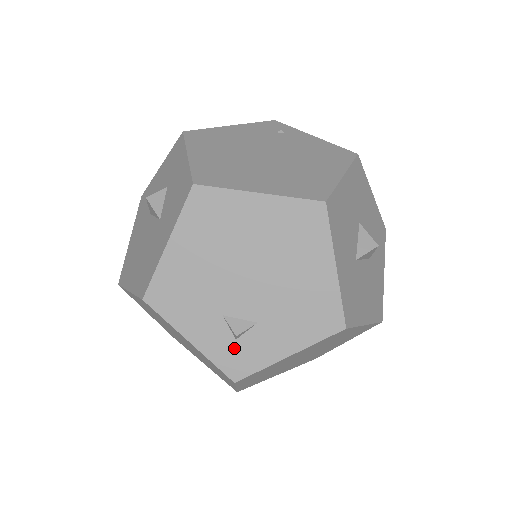
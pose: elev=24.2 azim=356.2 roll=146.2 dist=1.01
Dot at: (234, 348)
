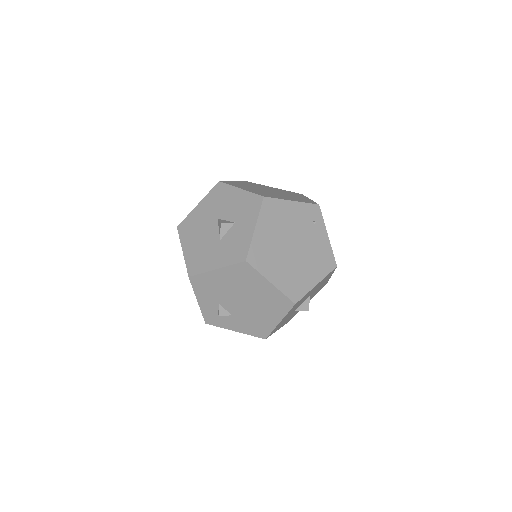
Dot at: (215, 315)
